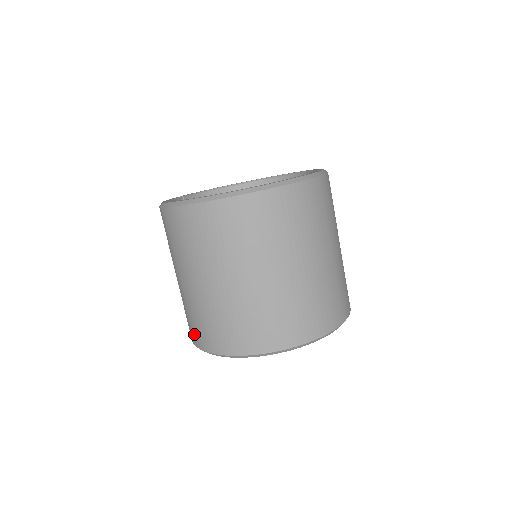
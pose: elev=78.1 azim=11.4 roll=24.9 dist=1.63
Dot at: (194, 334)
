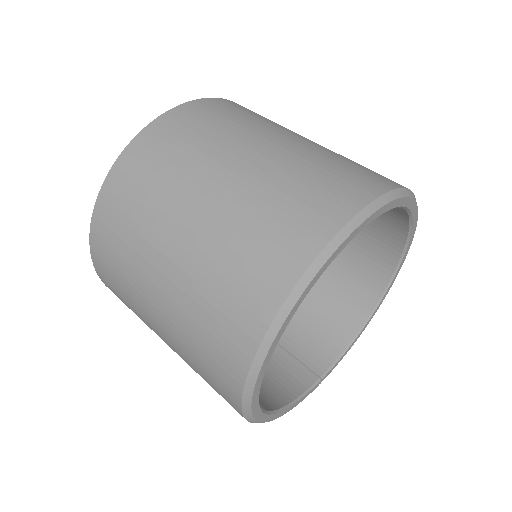
Dot at: occluded
